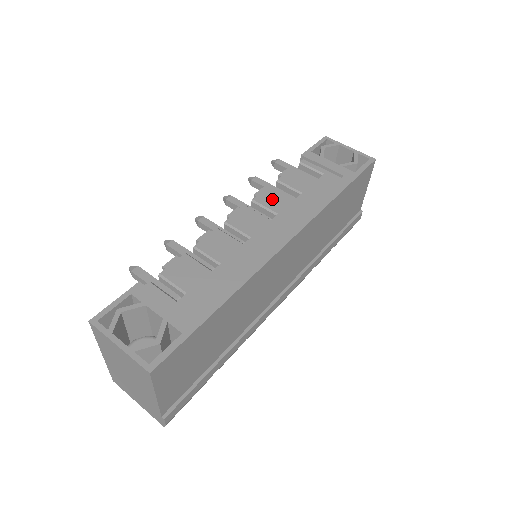
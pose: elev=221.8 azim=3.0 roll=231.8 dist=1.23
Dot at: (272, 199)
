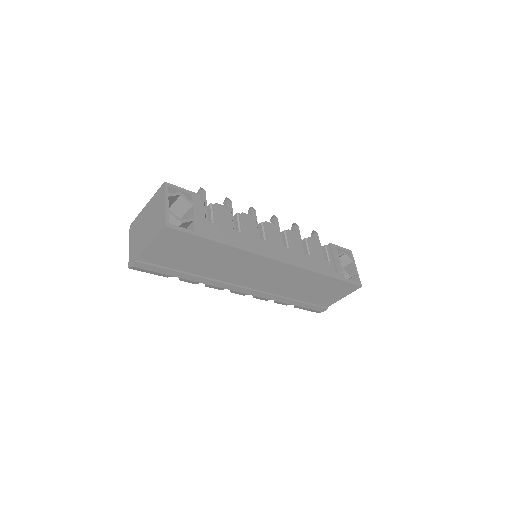
Dot at: (294, 240)
